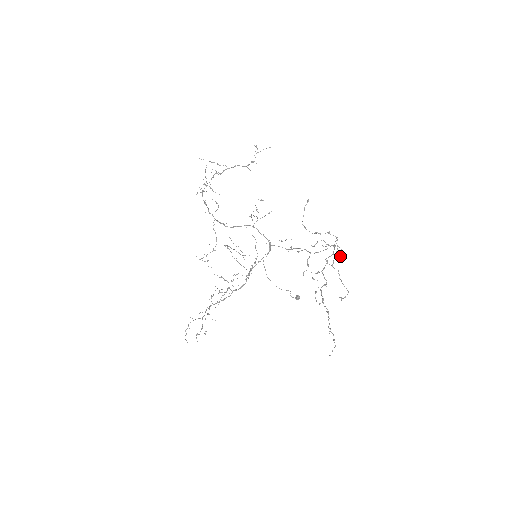
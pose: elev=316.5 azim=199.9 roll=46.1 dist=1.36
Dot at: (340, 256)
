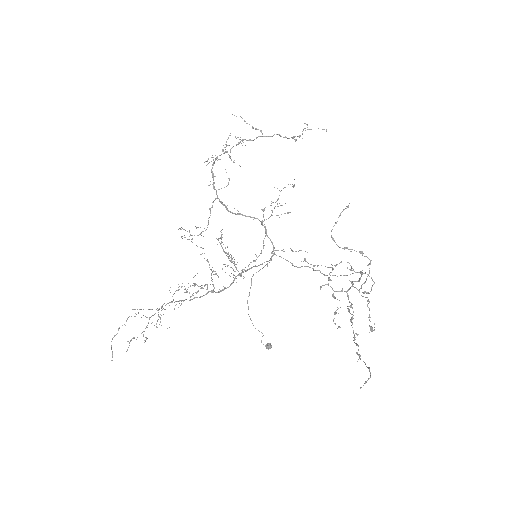
Dot at: occluded
